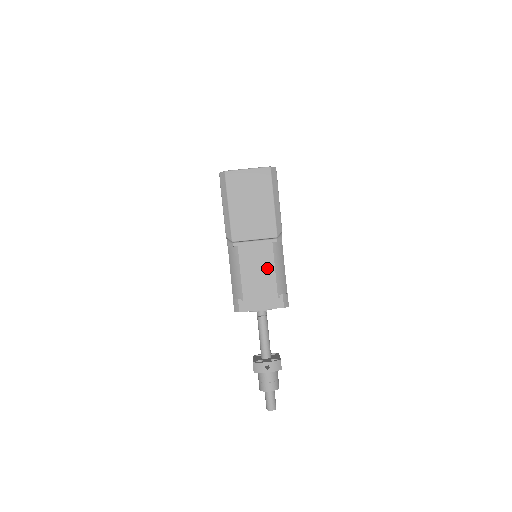
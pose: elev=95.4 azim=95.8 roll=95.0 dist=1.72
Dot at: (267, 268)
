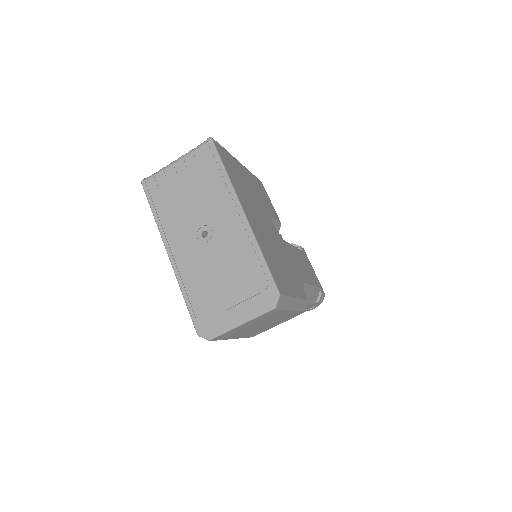
Dot at: occluded
